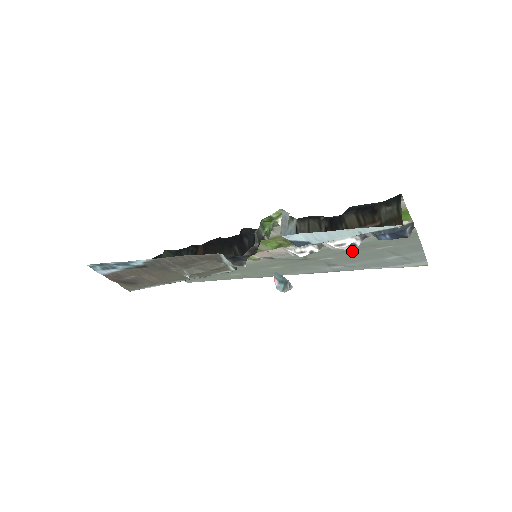
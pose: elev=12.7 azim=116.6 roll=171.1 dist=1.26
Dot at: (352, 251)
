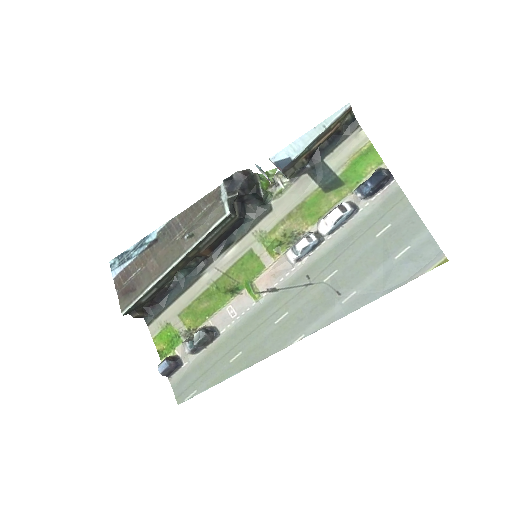
Dot at: (353, 249)
